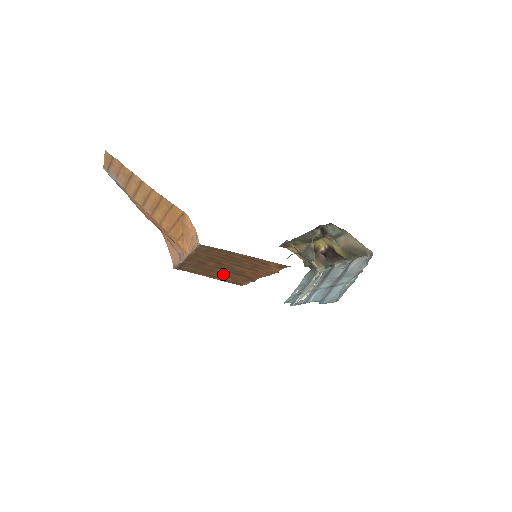
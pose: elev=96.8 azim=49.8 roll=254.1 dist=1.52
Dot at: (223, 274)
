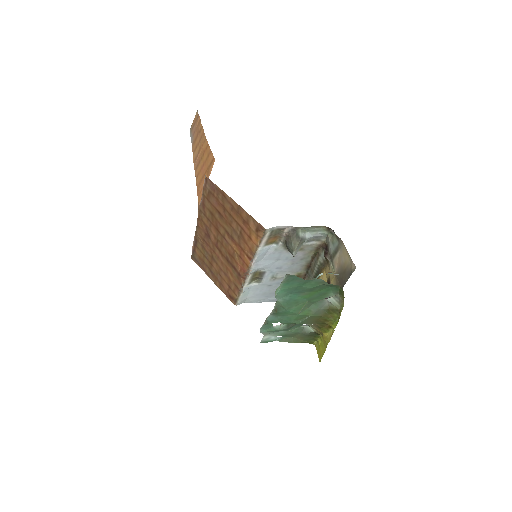
Dot at: (221, 268)
